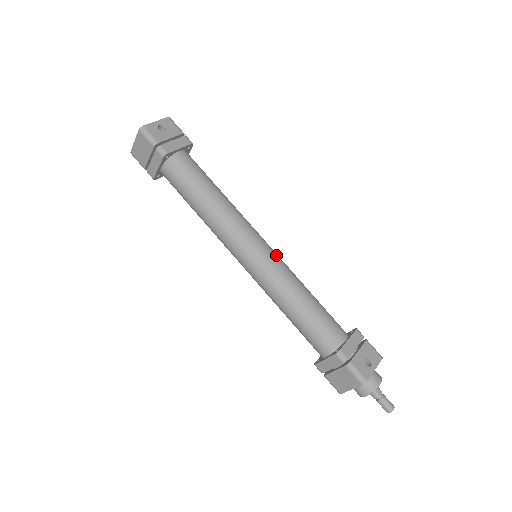
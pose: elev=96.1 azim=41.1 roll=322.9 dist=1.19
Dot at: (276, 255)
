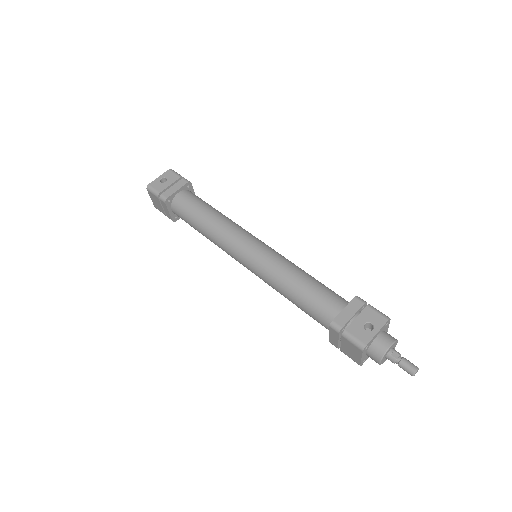
Dot at: (268, 250)
